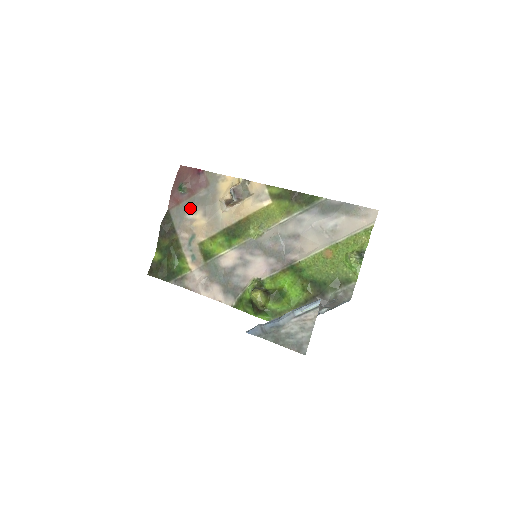
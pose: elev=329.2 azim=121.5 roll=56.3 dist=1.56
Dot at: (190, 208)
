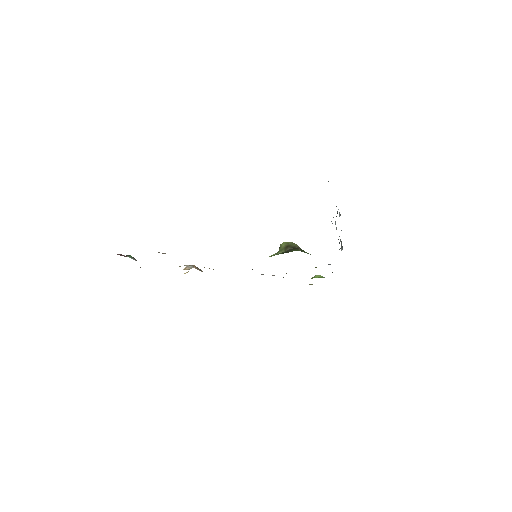
Dot at: occluded
